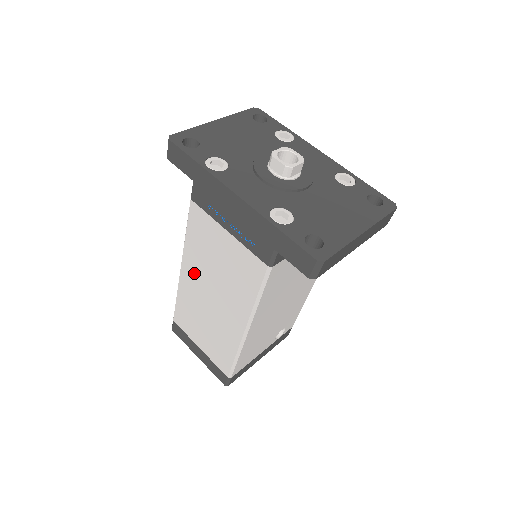
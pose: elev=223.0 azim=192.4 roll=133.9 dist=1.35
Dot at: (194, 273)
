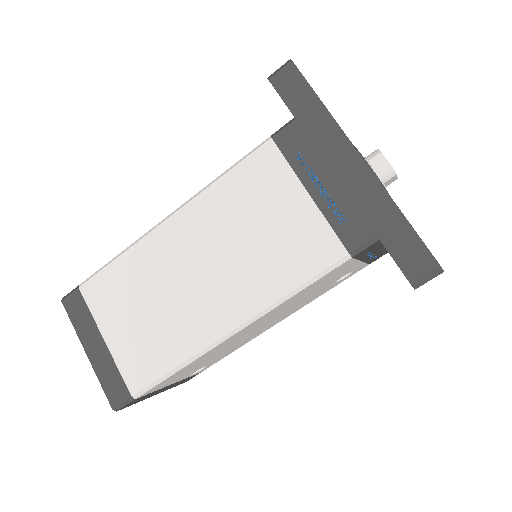
Dot at: (193, 230)
